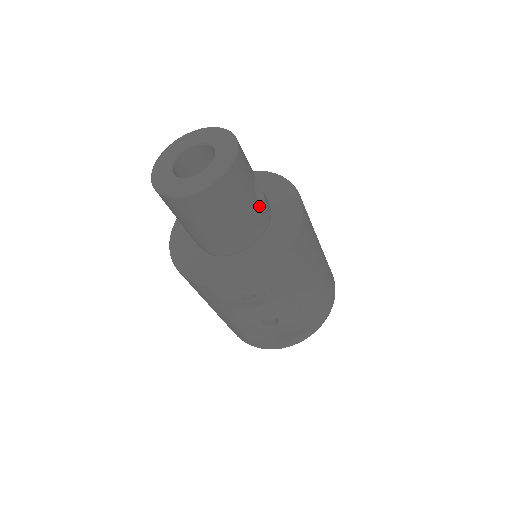
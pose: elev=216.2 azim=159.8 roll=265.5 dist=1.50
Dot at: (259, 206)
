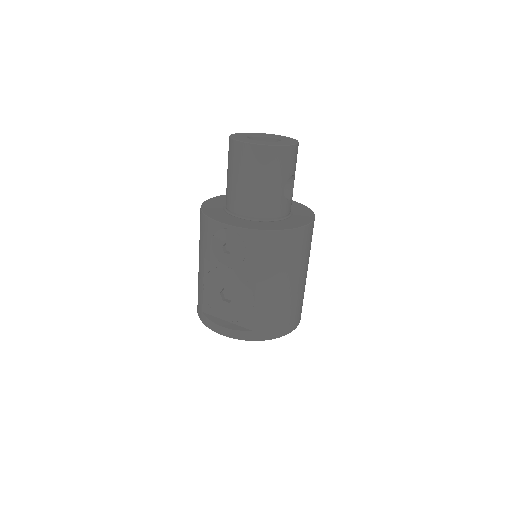
Dot at: (281, 196)
